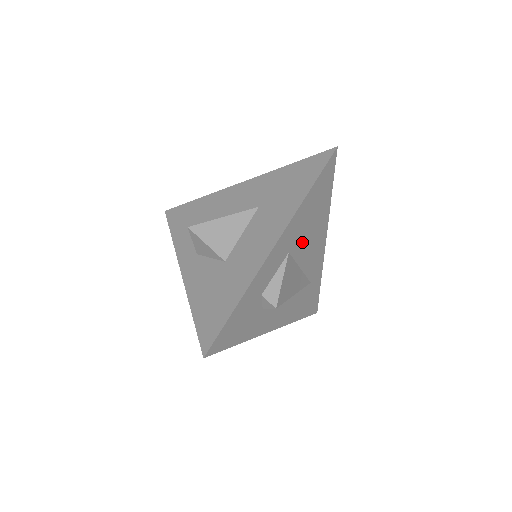
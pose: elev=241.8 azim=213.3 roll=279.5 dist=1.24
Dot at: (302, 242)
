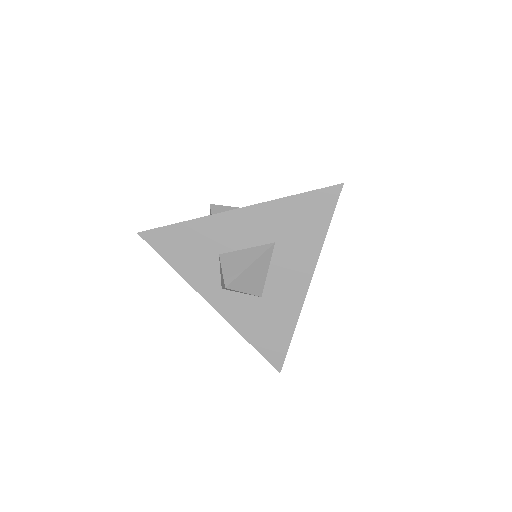
Dot at: occluded
